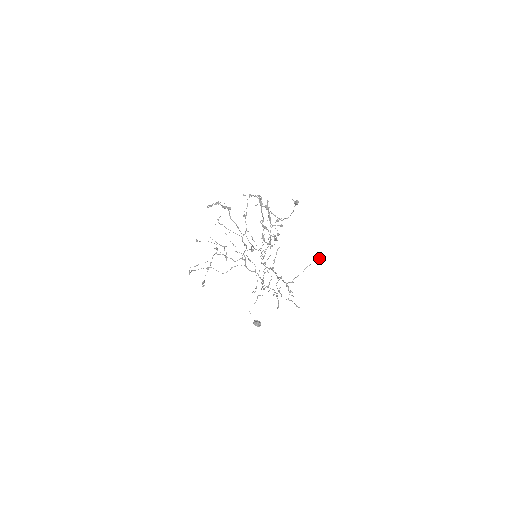
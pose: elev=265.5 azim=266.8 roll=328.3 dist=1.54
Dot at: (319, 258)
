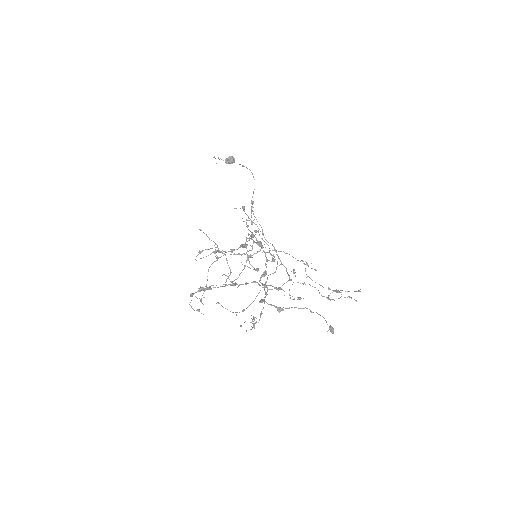
Dot at: (359, 291)
